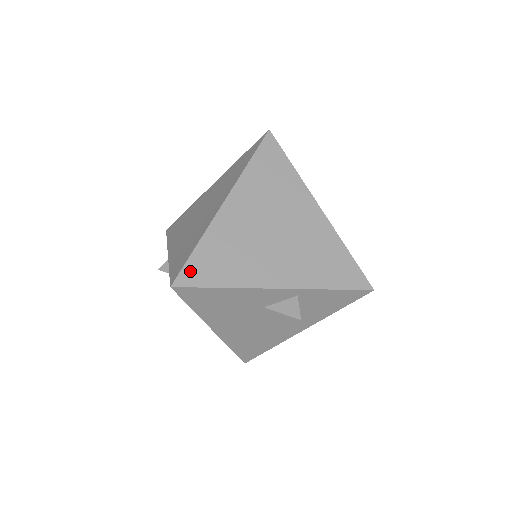
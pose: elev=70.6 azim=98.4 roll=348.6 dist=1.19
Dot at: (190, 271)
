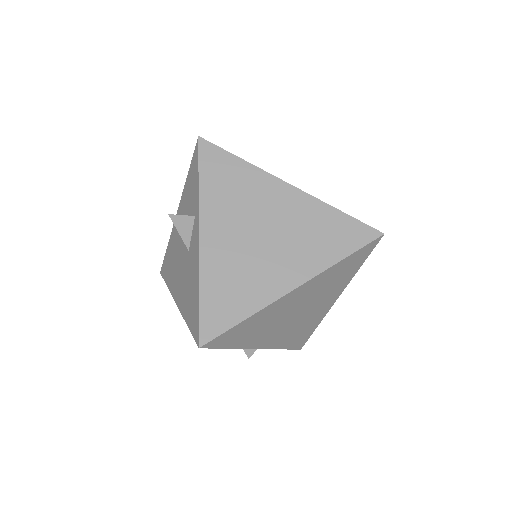
Dot at: (222, 338)
